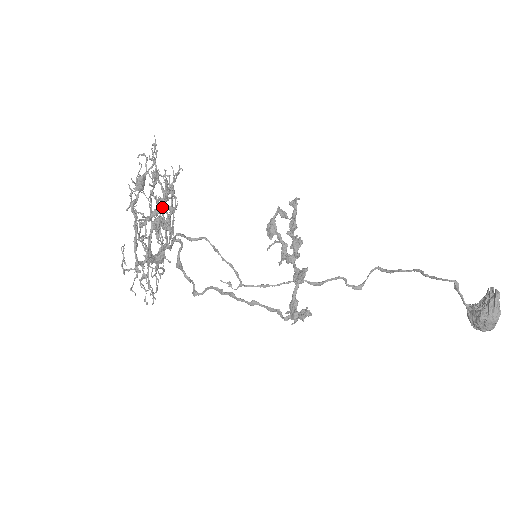
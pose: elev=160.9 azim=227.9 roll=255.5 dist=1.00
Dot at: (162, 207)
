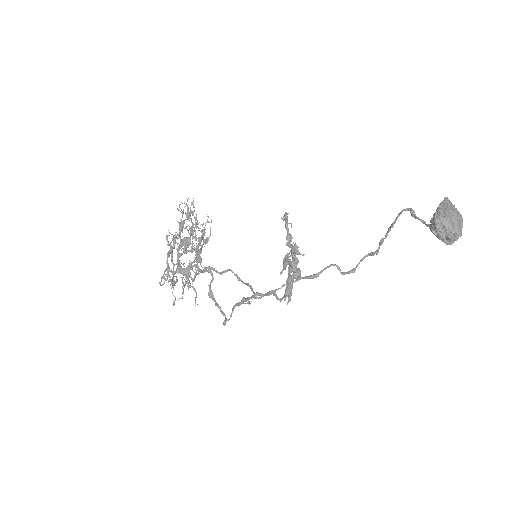
Dot at: (191, 235)
